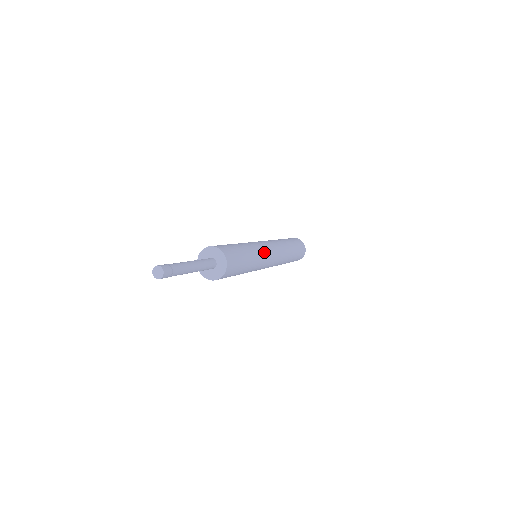
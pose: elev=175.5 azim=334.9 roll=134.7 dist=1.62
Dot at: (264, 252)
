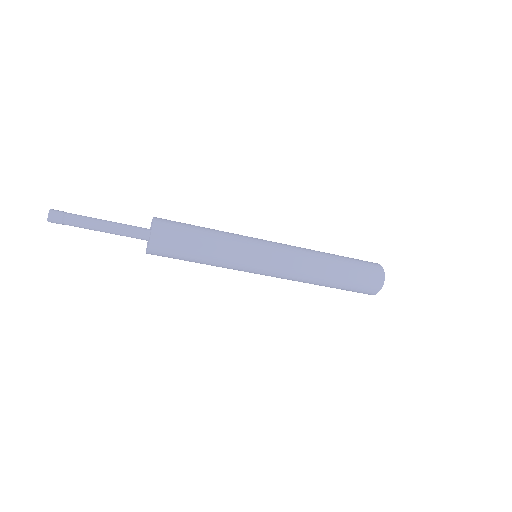
Dot at: (250, 247)
